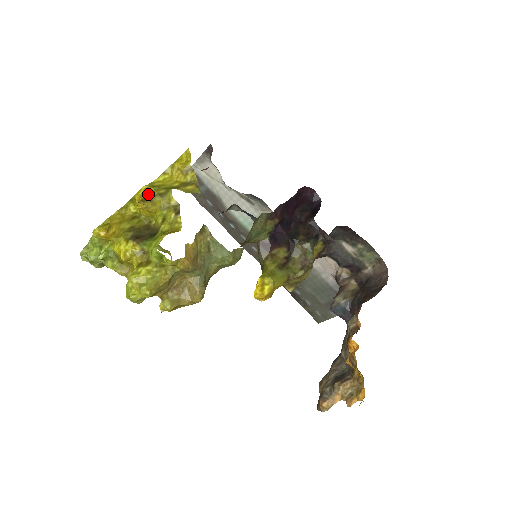
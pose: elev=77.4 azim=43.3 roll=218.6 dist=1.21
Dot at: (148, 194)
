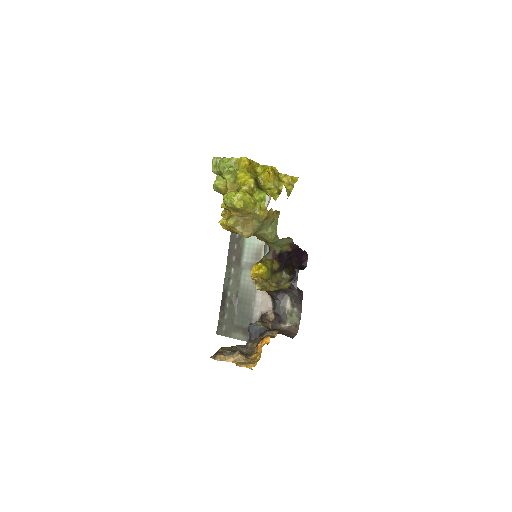
Dot at: (276, 172)
